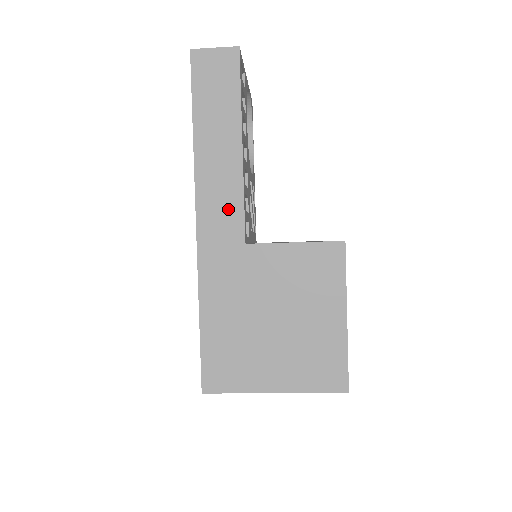
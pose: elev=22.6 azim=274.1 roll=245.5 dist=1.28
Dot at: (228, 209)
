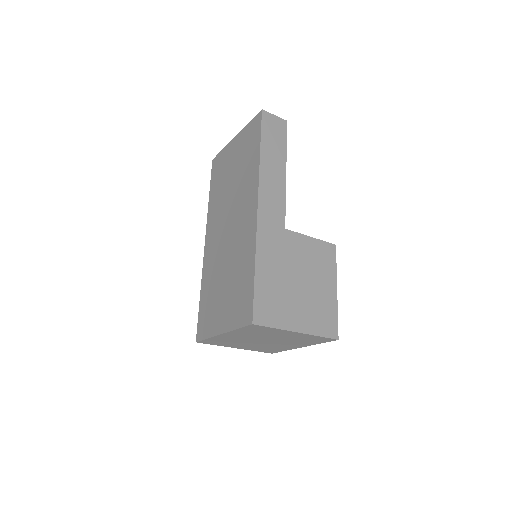
Dot at: (277, 204)
